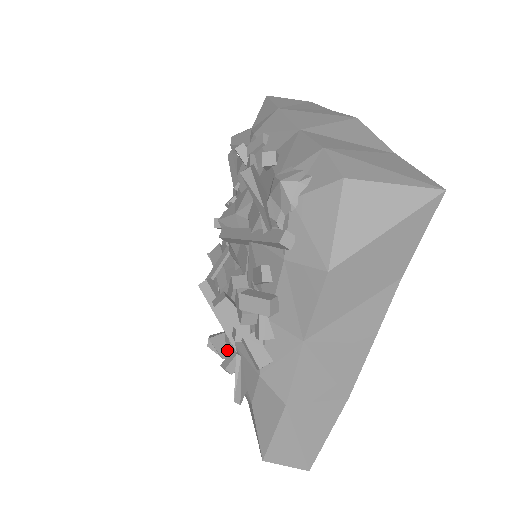
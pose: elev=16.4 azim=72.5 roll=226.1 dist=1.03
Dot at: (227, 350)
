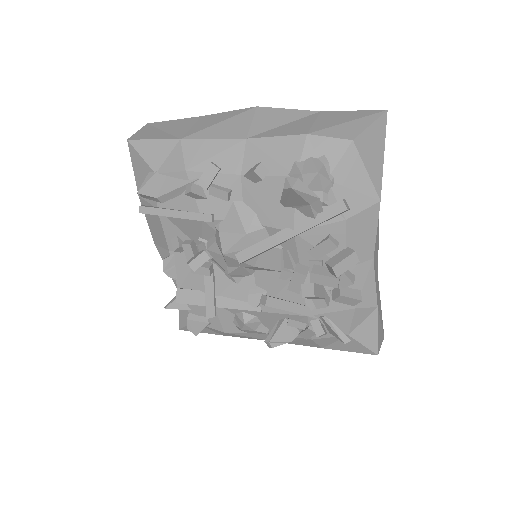
Dot at: (292, 332)
